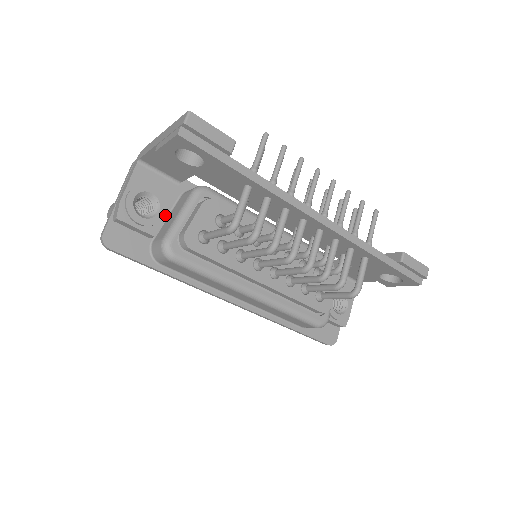
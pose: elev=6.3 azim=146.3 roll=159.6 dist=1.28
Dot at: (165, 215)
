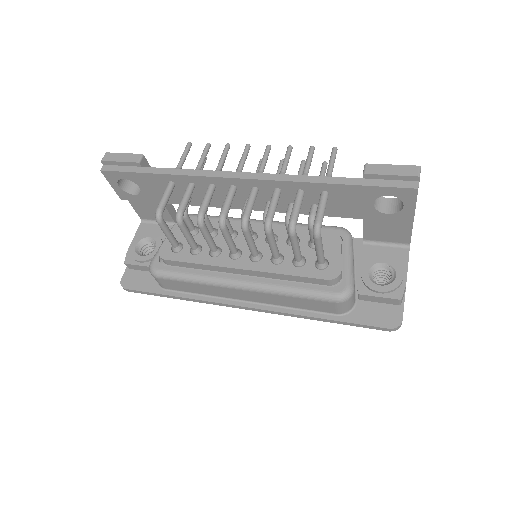
Dot at: occluded
